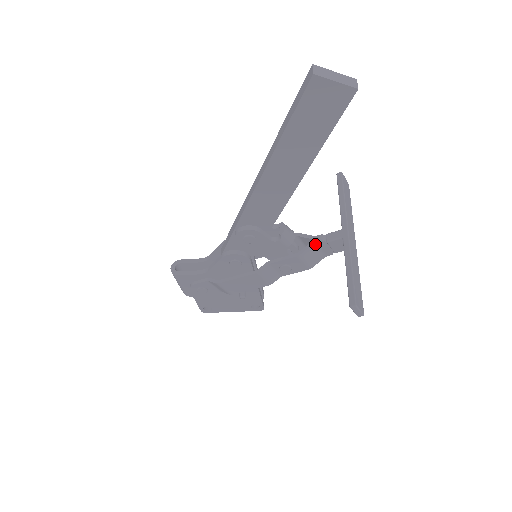
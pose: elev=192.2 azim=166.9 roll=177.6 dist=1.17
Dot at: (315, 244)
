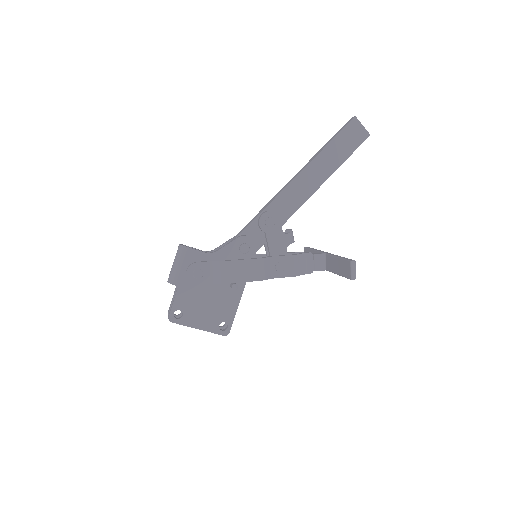
Dot at: (305, 254)
